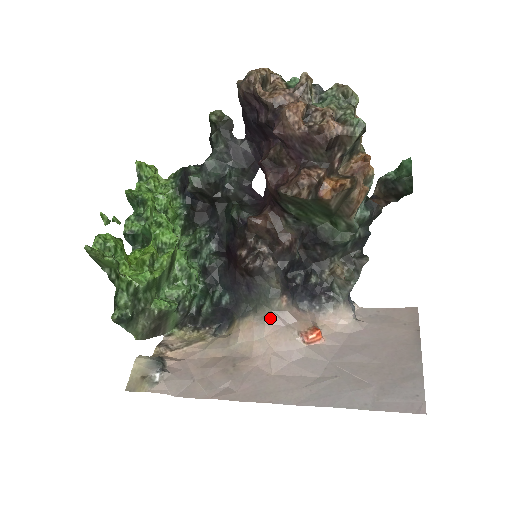
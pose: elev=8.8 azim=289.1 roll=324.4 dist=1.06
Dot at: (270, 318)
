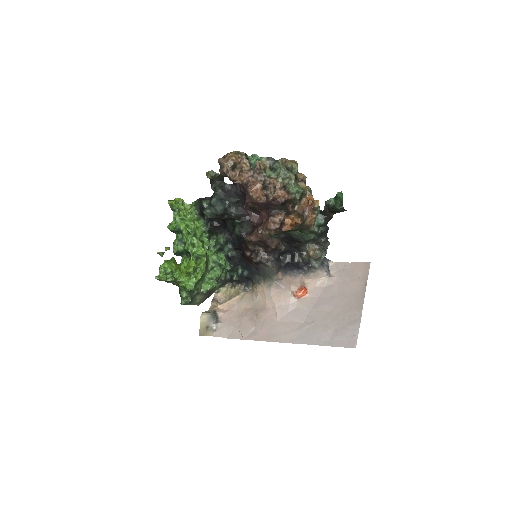
Dot at: (273, 285)
